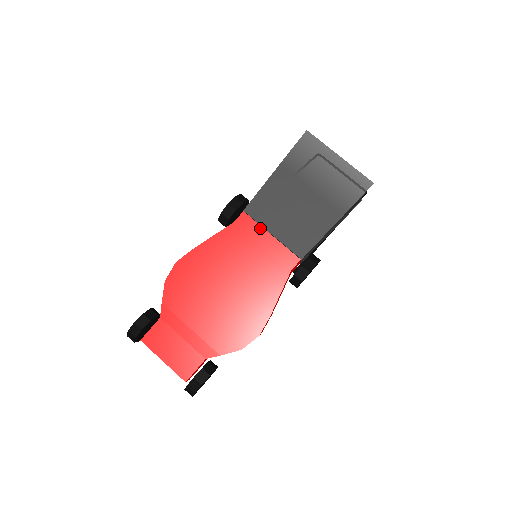
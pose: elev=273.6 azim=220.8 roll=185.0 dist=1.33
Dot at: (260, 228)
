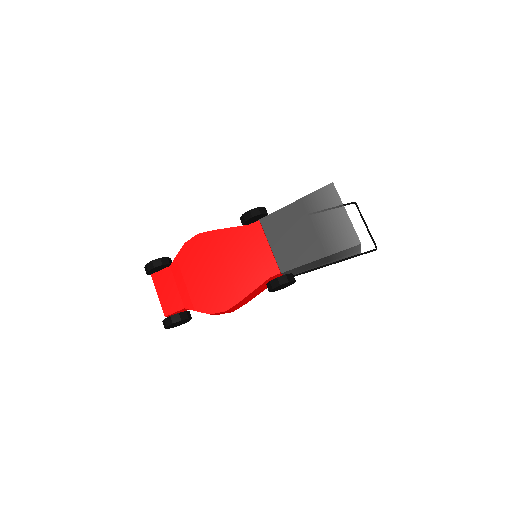
Dot at: (264, 237)
